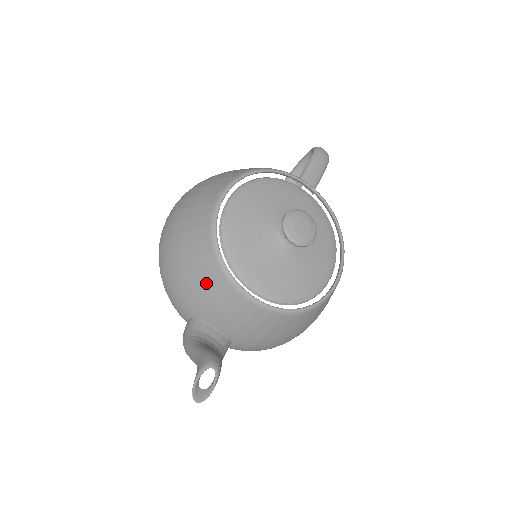
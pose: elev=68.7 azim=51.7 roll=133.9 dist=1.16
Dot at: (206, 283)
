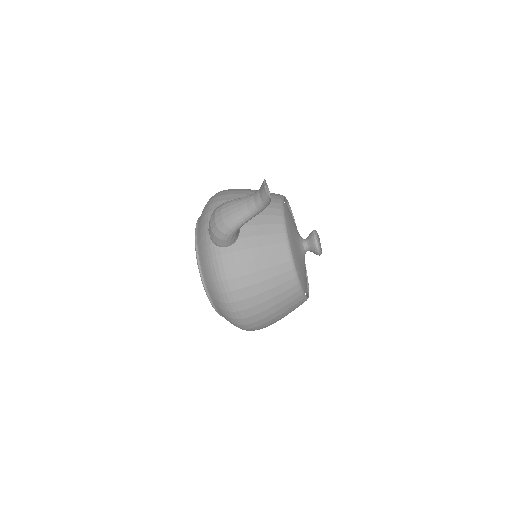
Dot at: occluded
